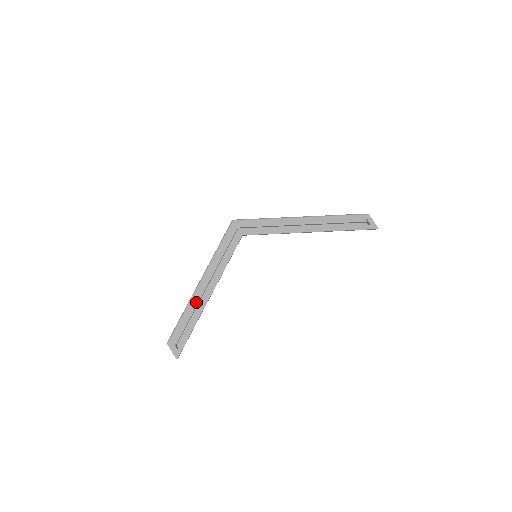
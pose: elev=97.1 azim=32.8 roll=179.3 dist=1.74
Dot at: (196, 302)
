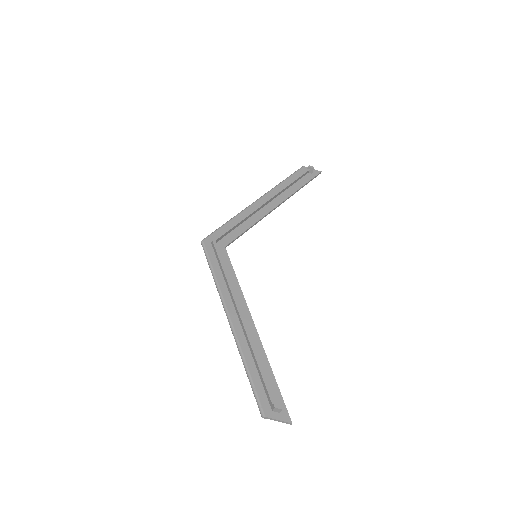
Dot at: (249, 340)
